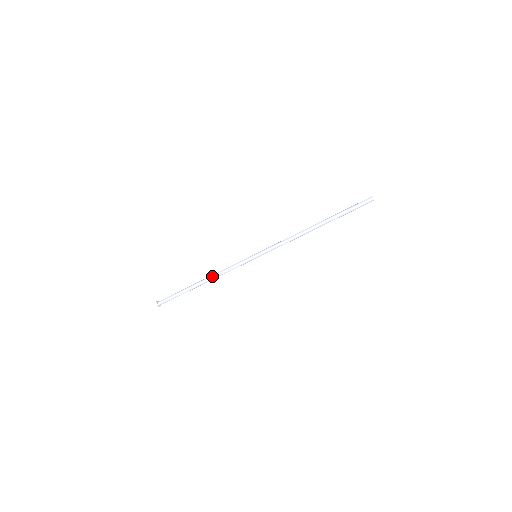
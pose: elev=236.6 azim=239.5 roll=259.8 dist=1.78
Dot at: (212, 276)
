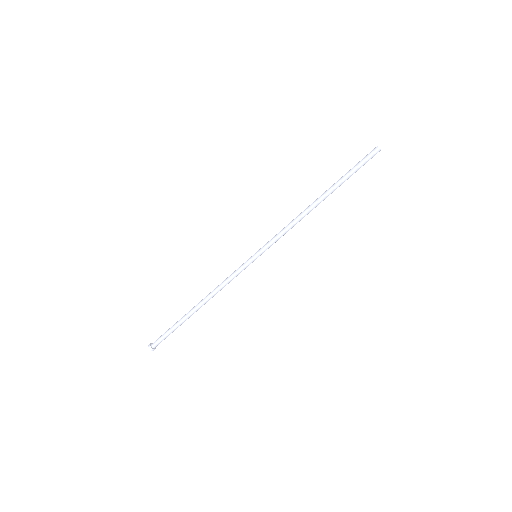
Dot at: (209, 294)
